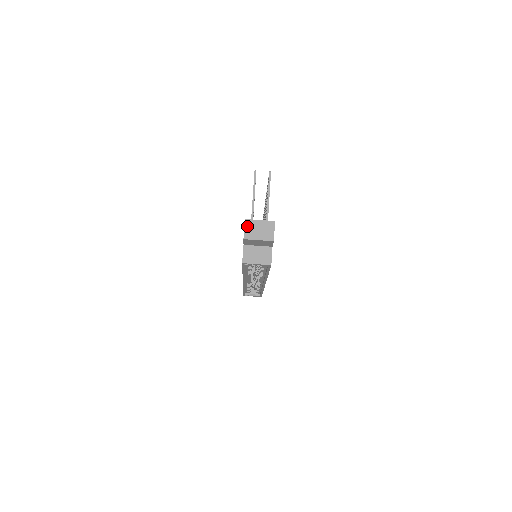
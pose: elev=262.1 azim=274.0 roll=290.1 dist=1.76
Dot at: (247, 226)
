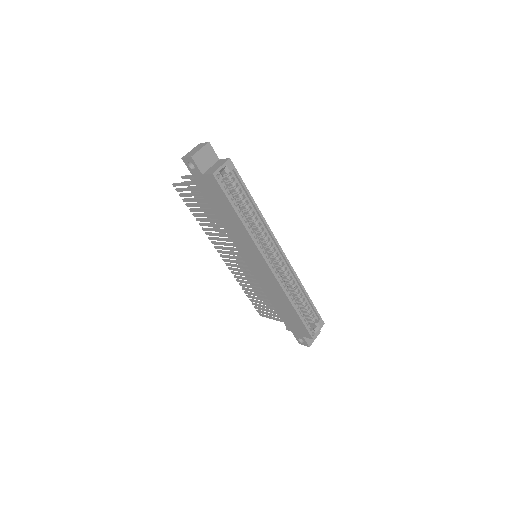
Dot at: (186, 156)
